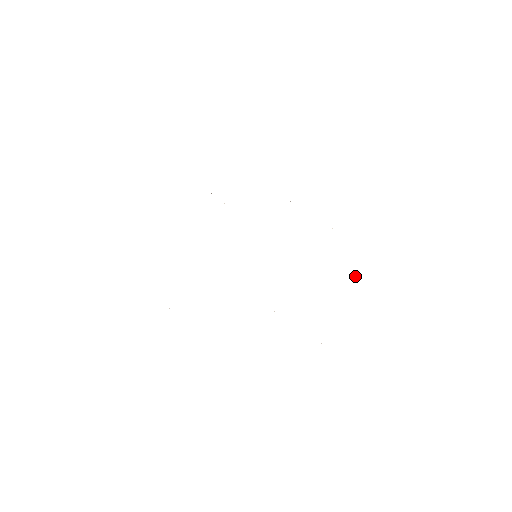
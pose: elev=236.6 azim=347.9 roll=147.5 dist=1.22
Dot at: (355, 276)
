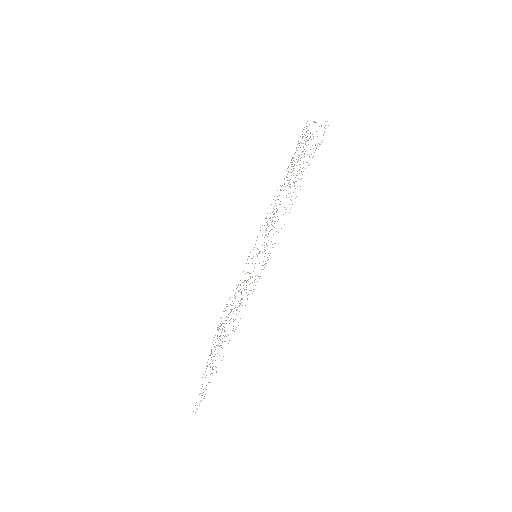
Dot at: occluded
